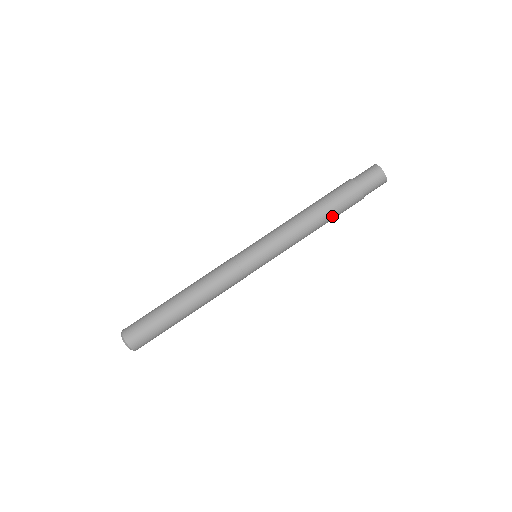
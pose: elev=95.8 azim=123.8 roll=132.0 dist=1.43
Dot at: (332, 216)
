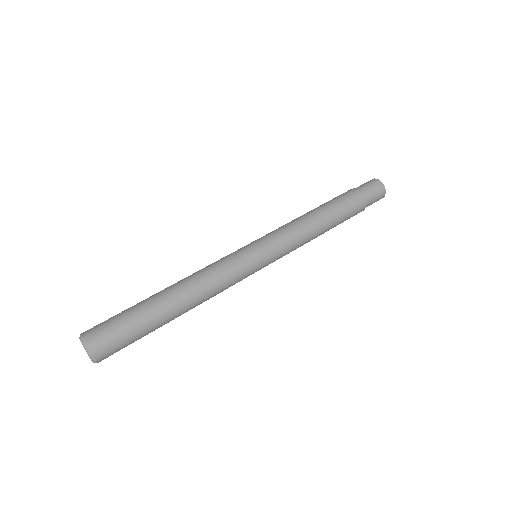
Dot at: (332, 209)
